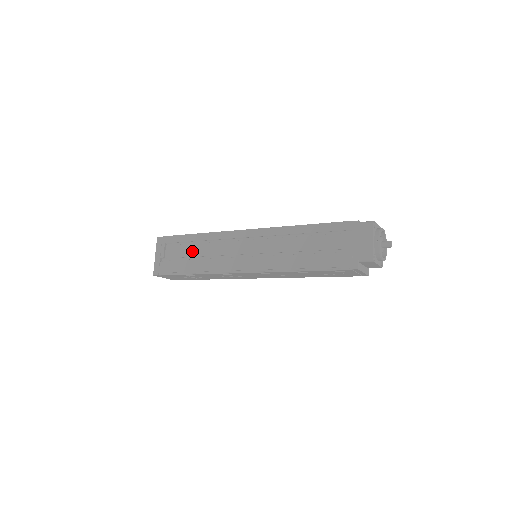
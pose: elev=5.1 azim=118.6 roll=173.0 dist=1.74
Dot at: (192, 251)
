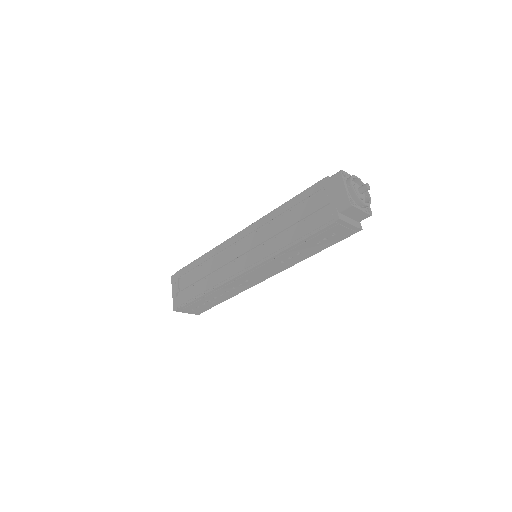
Dot at: (199, 274)
